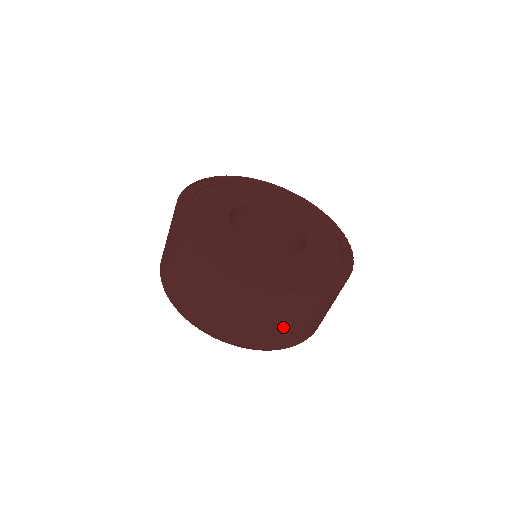
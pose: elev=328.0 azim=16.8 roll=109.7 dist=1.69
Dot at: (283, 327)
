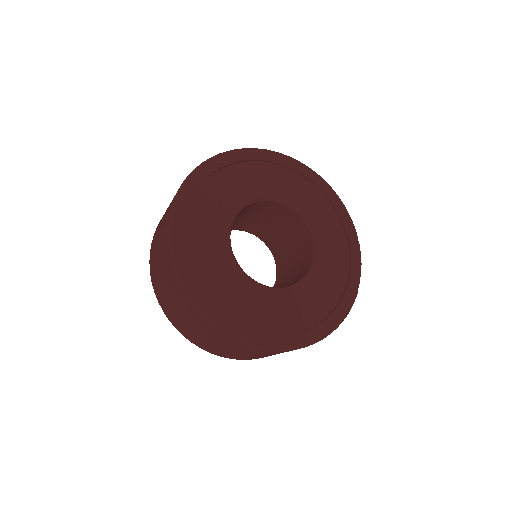
Dot at: occluded
